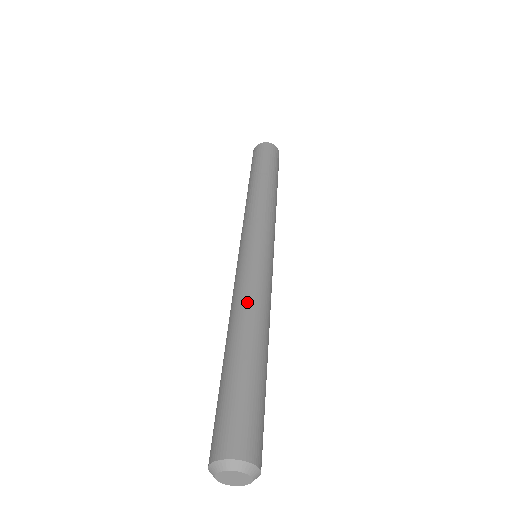
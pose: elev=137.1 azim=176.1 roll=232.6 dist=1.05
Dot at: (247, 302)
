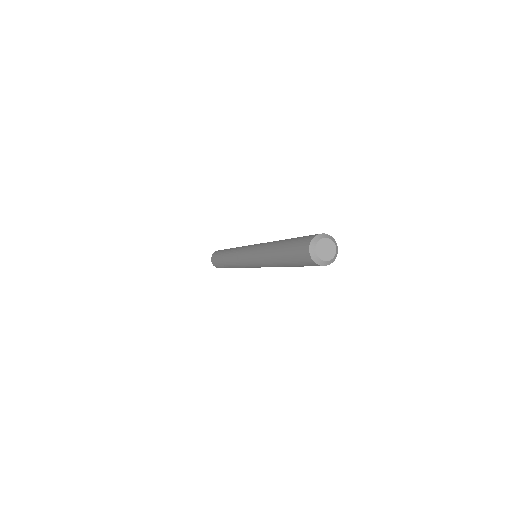
Dot at: occluded
